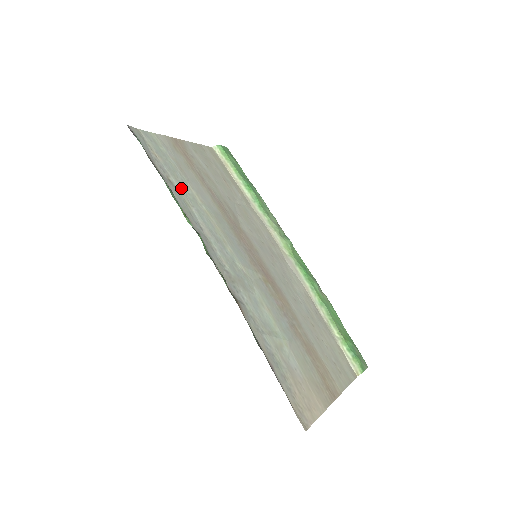
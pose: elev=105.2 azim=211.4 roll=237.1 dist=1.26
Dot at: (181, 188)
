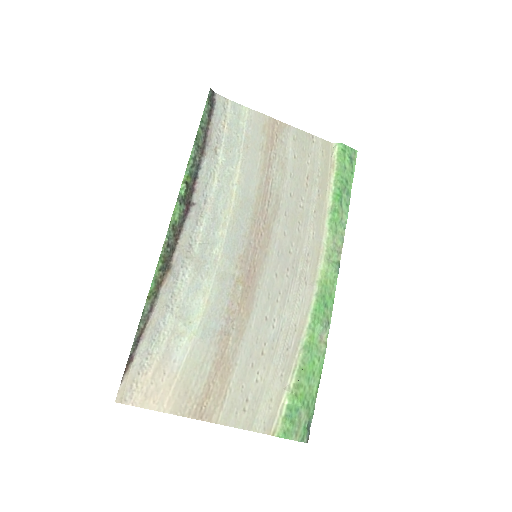
Dot at: (223, 162)
